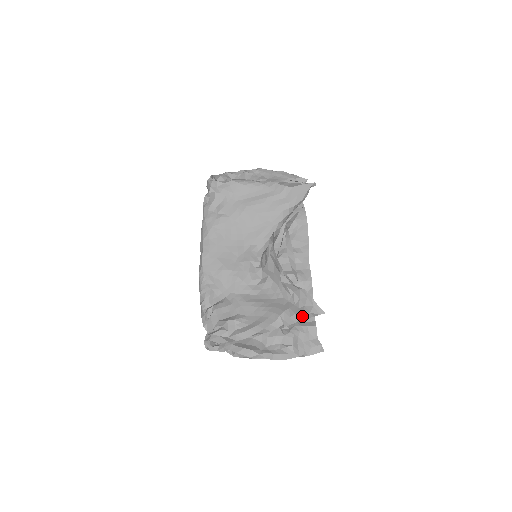
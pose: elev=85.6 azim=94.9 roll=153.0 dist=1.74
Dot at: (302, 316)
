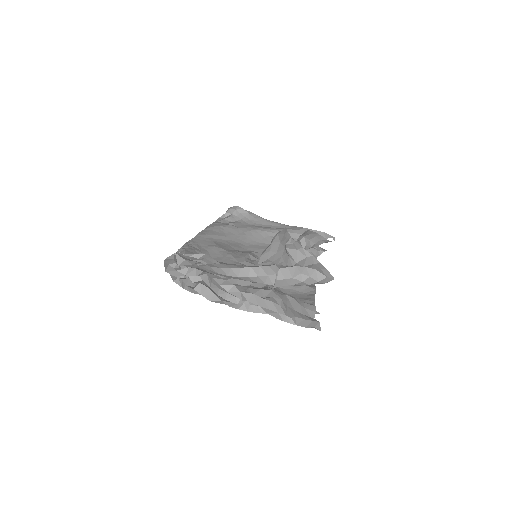
Dot at: (304, 271)
